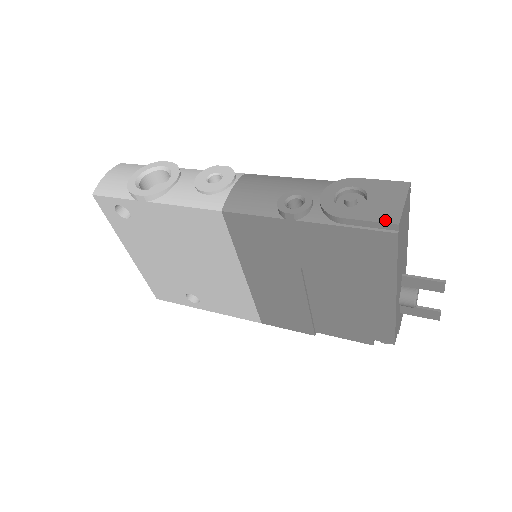
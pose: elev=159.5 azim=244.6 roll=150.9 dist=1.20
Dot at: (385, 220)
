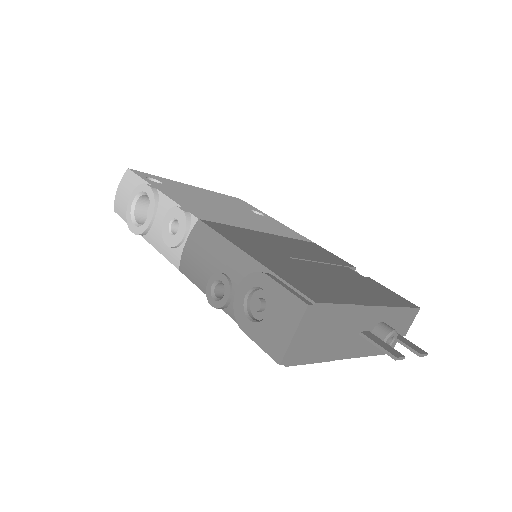
Dot at: (271, 353)
